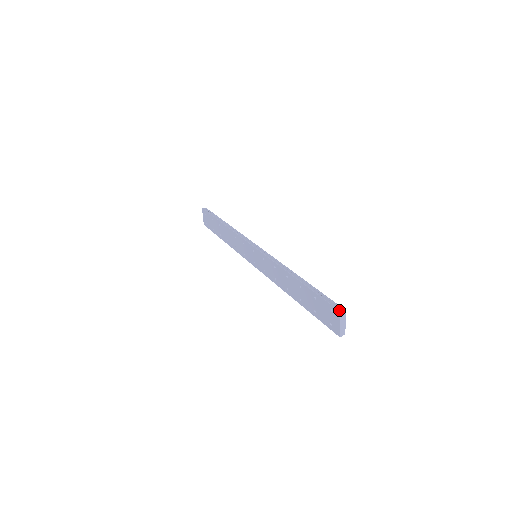
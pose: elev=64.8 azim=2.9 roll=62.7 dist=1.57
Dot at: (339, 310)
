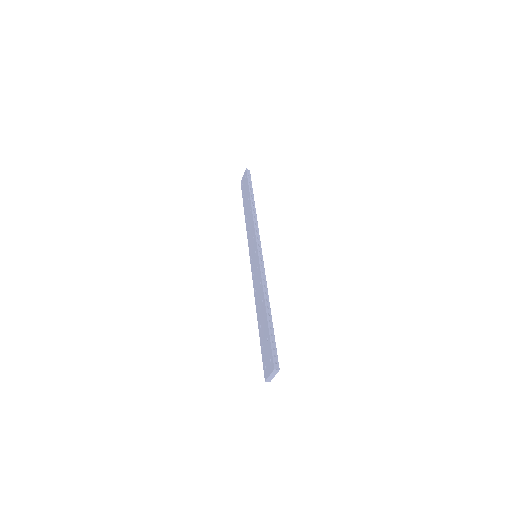
Dot at: (274, 367)
